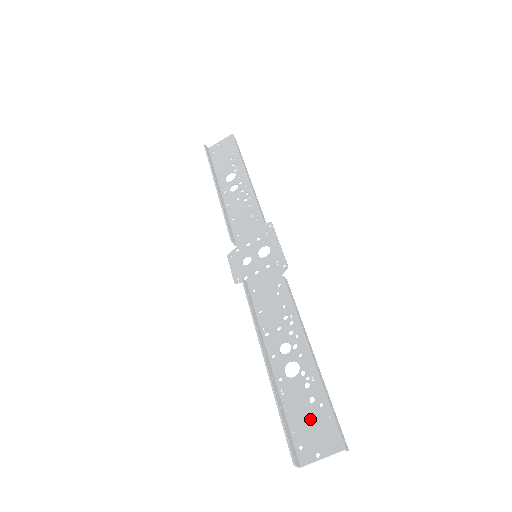
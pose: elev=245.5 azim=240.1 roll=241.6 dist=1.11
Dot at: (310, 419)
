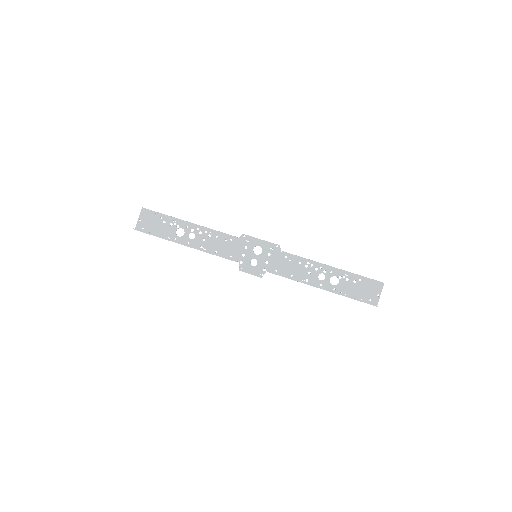
Dot at: (362, 288)
